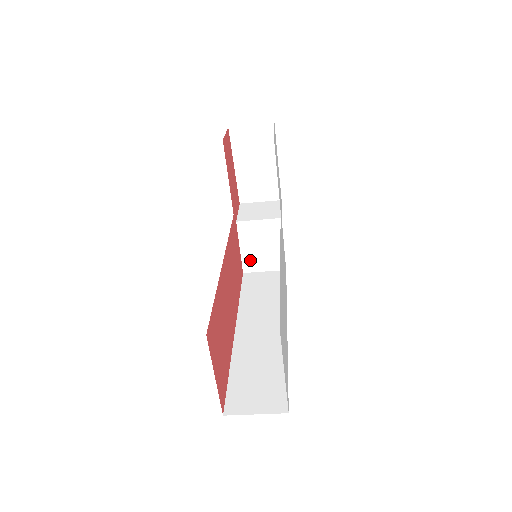
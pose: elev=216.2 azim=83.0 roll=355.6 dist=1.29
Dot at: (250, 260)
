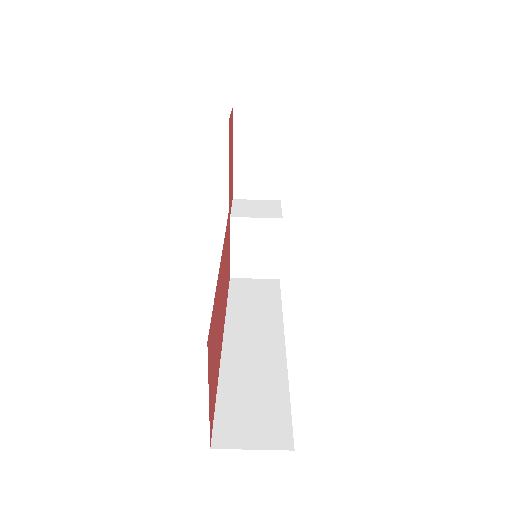
Dot at: (240, 264)
